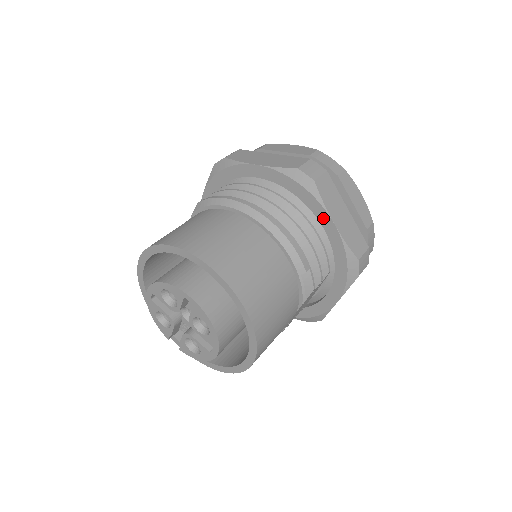
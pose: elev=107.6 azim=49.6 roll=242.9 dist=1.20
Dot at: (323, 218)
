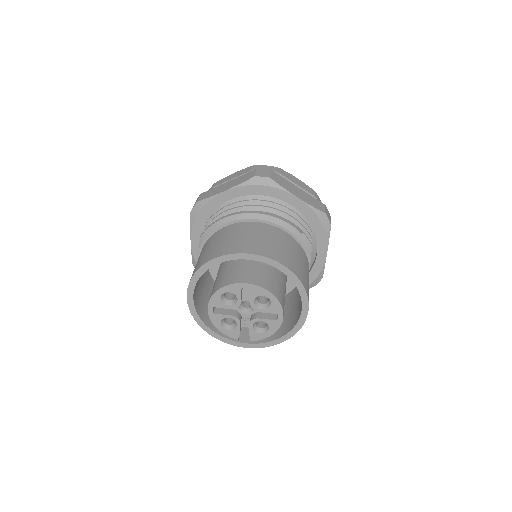
Dot at: (289, 199)
